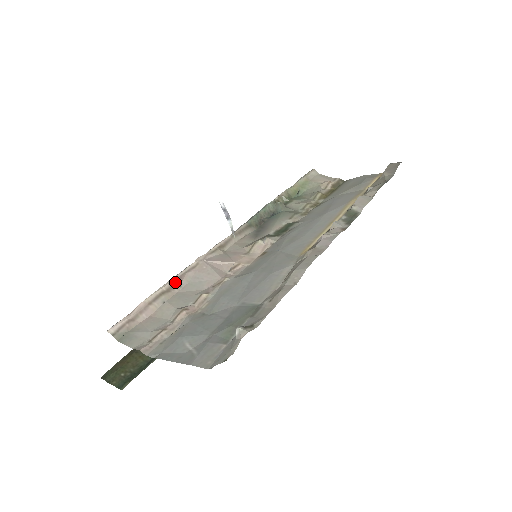
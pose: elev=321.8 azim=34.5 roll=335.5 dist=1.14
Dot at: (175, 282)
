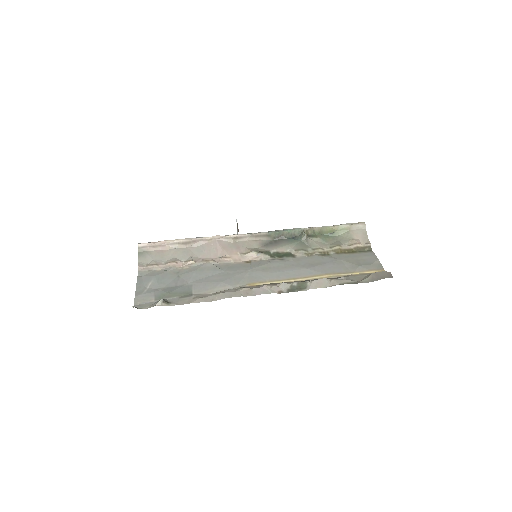
Dot at: (190, 241)
